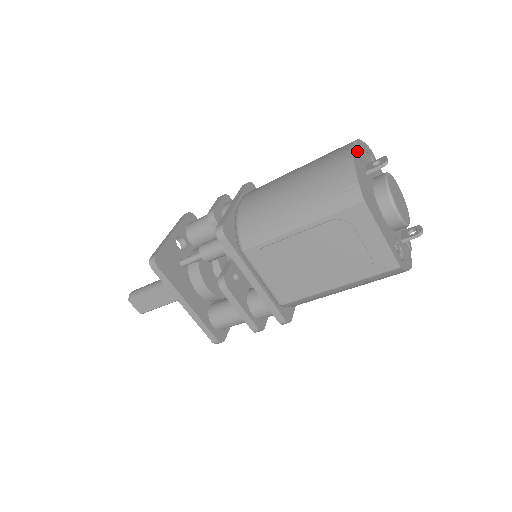
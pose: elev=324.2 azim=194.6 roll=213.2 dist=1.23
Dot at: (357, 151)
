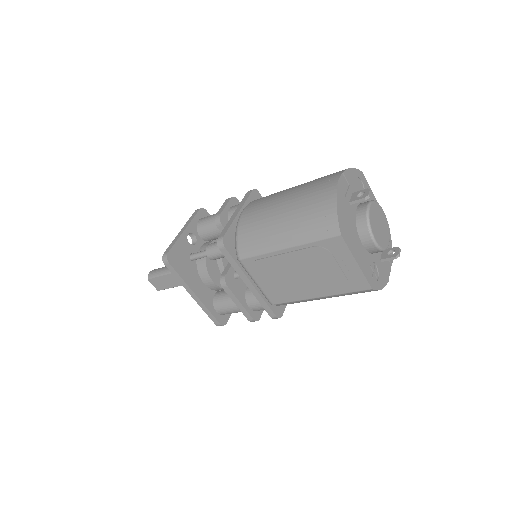
Dot at: (344, 182)
